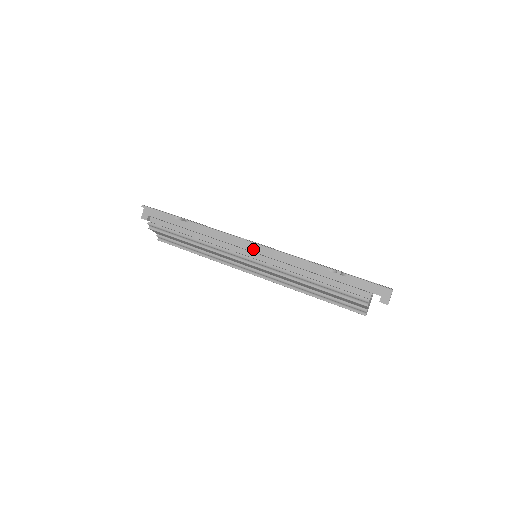
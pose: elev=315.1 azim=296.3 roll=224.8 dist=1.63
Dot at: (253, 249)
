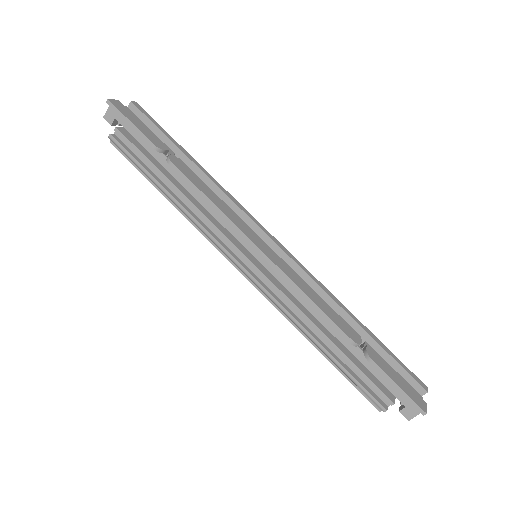
Dot at: (254, 251)
